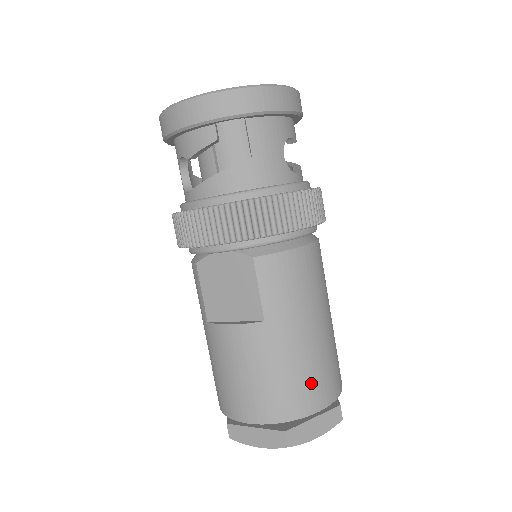
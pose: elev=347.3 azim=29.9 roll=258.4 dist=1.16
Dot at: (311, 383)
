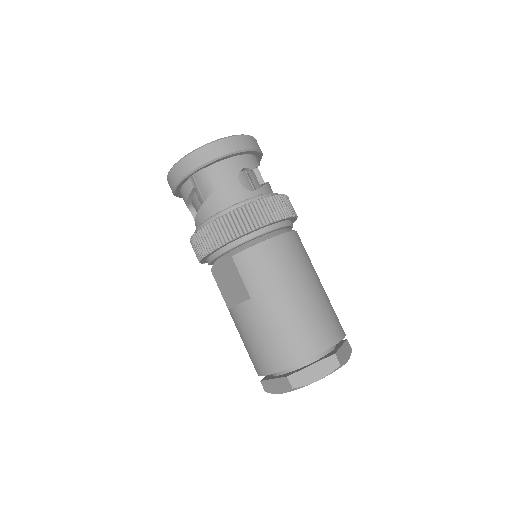
Dot at: (298, 338)
